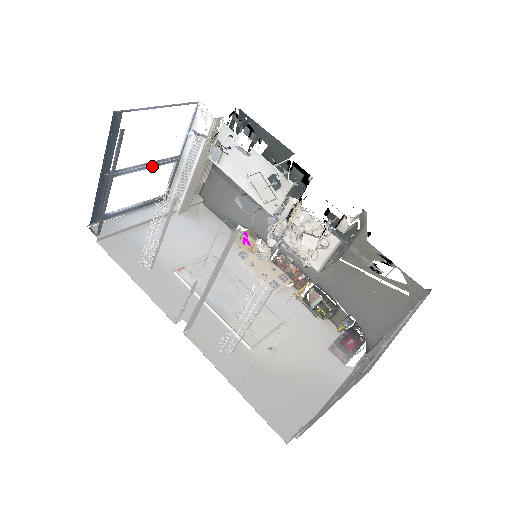
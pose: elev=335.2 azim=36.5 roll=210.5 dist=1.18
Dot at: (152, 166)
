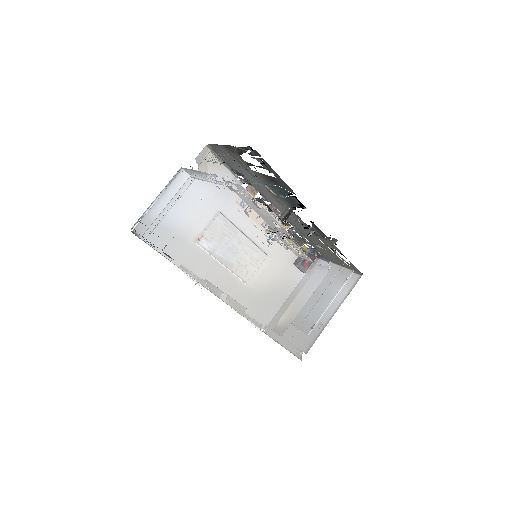
Dot at: occluded
